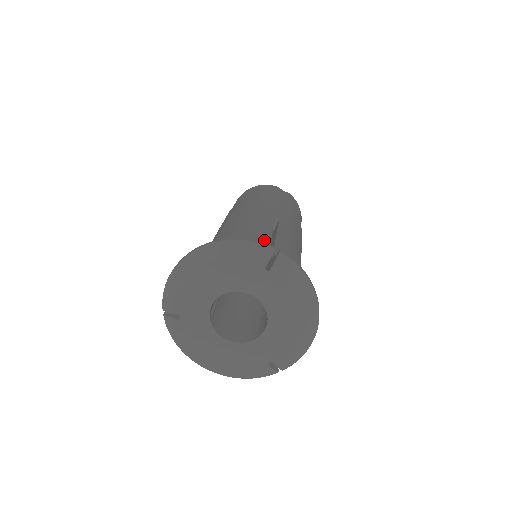
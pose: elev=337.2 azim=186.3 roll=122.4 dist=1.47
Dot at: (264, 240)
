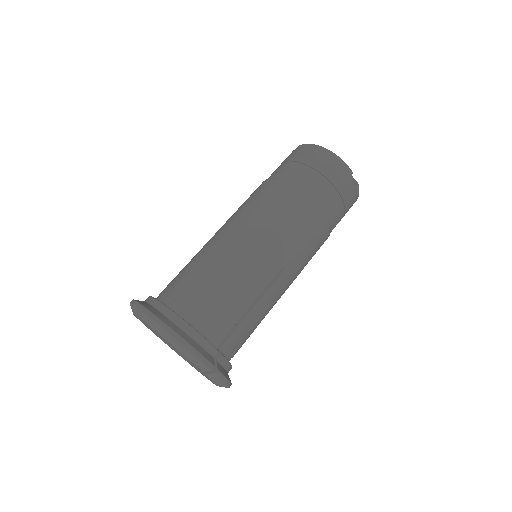
Dot at: (234, 318)
